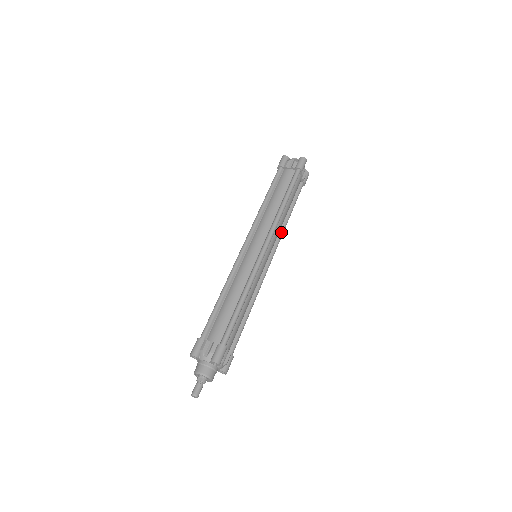
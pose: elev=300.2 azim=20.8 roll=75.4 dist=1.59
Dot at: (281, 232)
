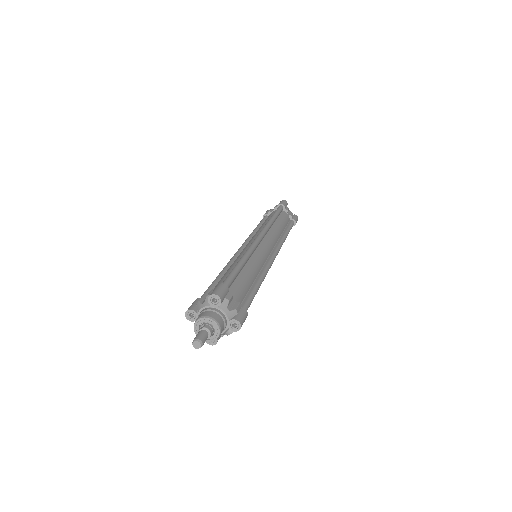
Dot at: (280, 241)
